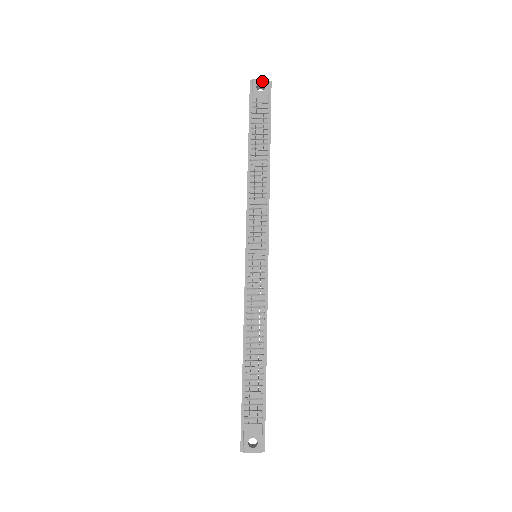
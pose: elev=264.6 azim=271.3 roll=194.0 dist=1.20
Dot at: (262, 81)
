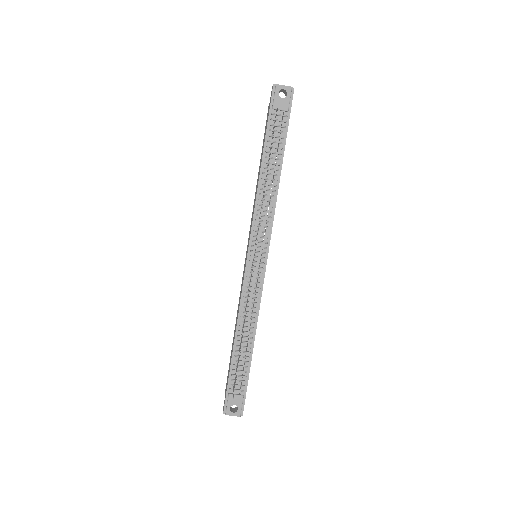
Dot at: (285, 87)
